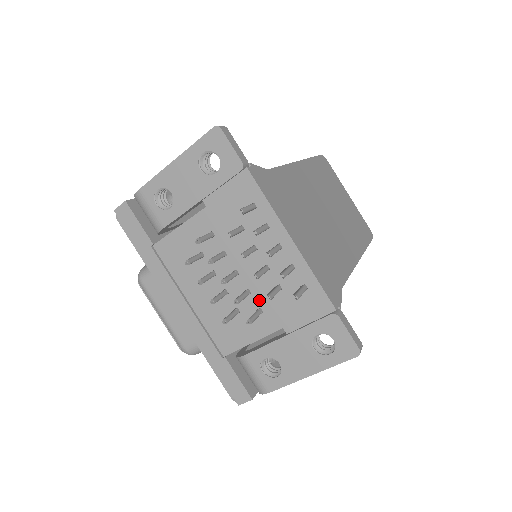
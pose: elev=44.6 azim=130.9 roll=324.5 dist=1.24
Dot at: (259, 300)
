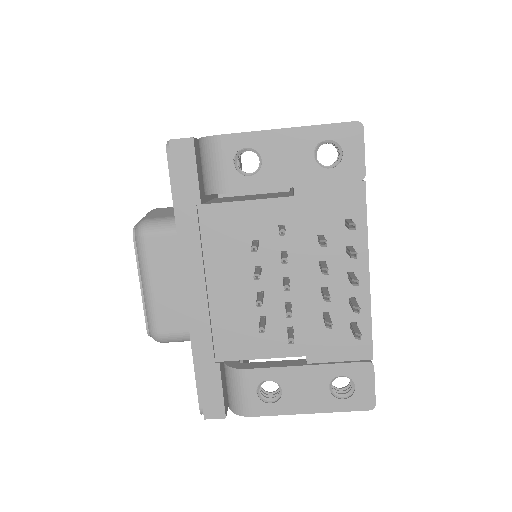
Dot at: (296, 318)
